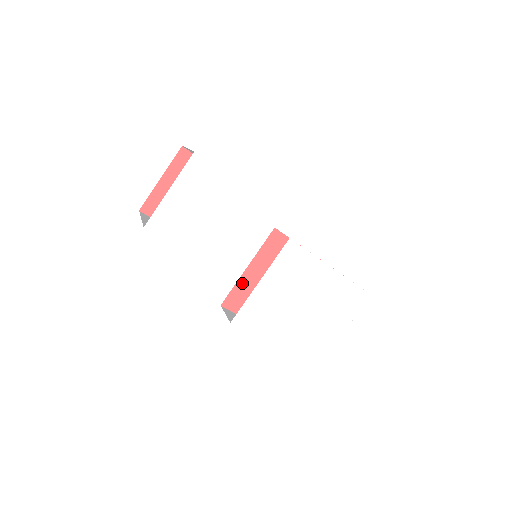
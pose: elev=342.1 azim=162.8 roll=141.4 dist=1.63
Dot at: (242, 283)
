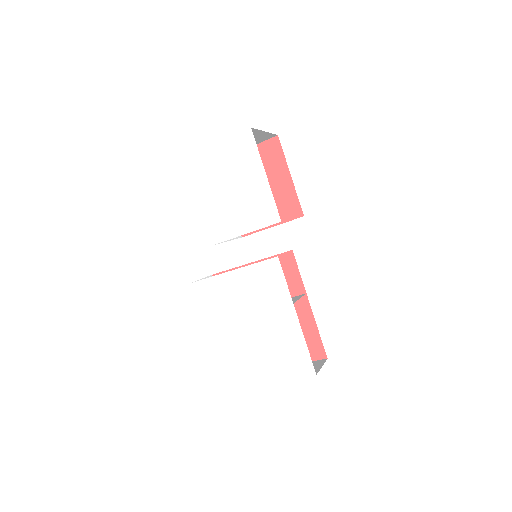
Dot at: occluded
